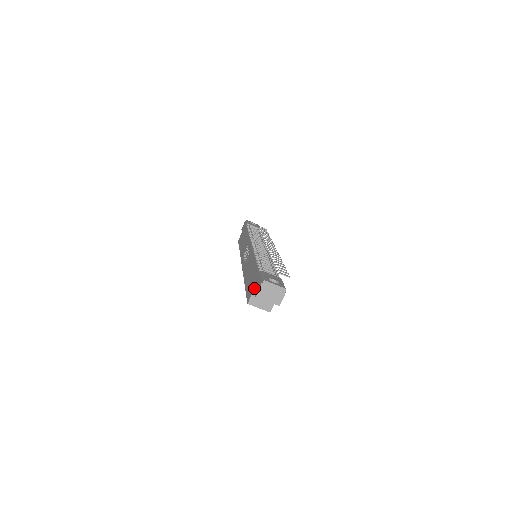
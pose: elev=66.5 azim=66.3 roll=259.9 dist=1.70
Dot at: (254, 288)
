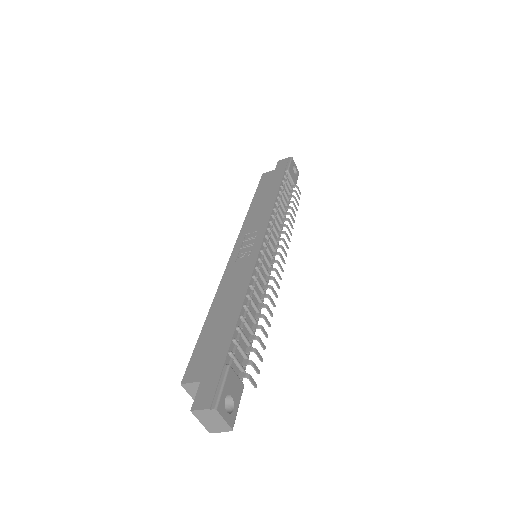
Dot at: (202, 381)
